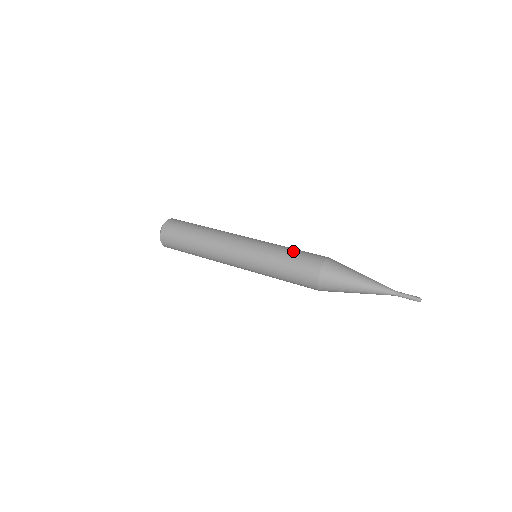
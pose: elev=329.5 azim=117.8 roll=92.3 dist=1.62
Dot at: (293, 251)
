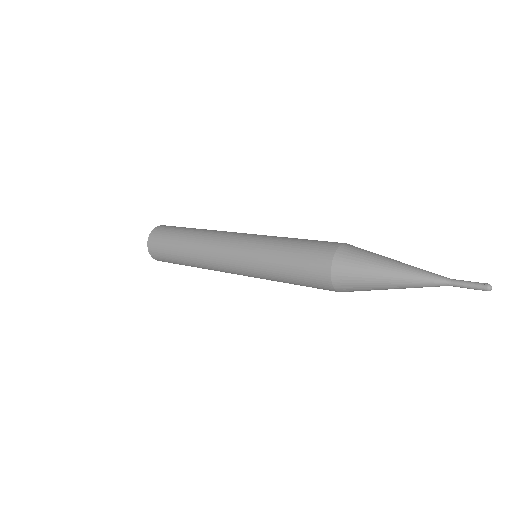
Dot at: occluded
